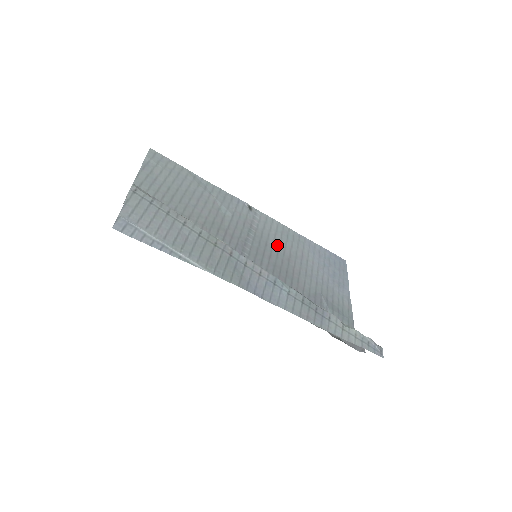
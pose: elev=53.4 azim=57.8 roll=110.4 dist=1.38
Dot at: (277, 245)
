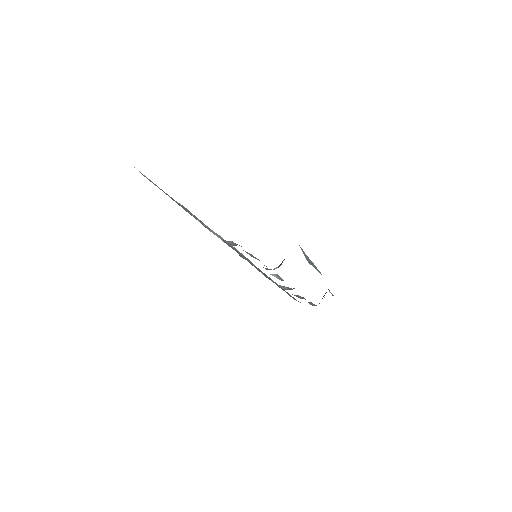
Dot at: occluded
